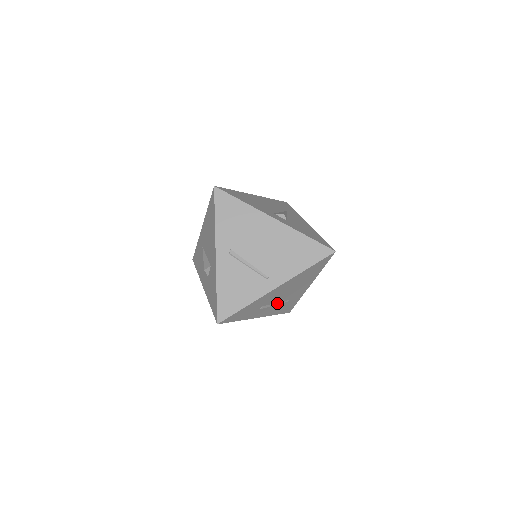
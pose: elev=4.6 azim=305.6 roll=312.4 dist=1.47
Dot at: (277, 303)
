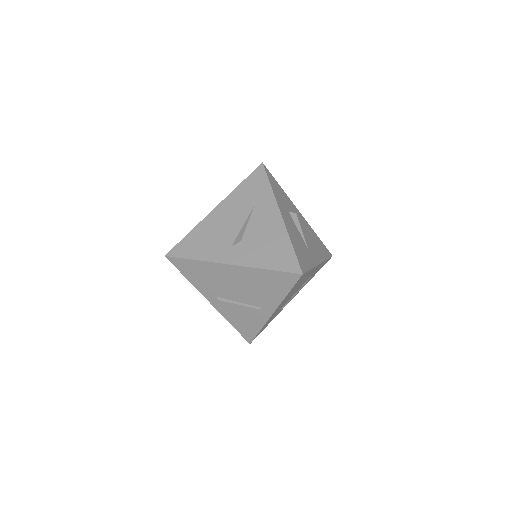
Dot at: (298, 290)
